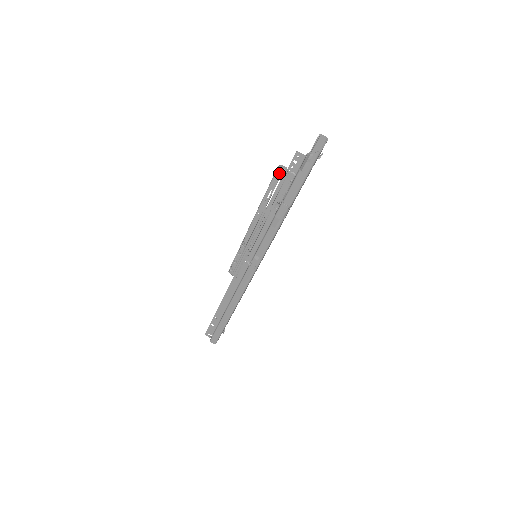
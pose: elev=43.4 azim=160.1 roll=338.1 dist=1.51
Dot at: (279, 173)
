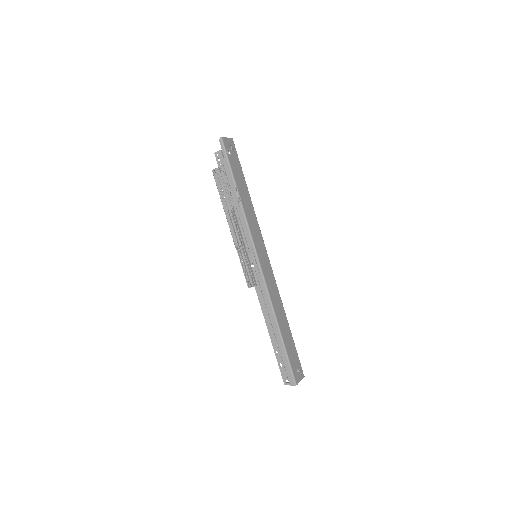
Dot at: (216, 175)
